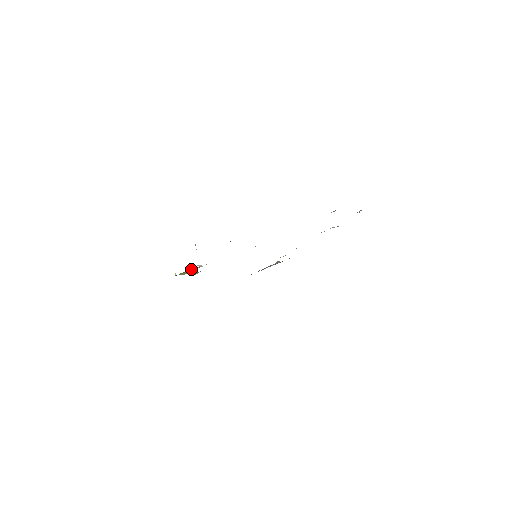
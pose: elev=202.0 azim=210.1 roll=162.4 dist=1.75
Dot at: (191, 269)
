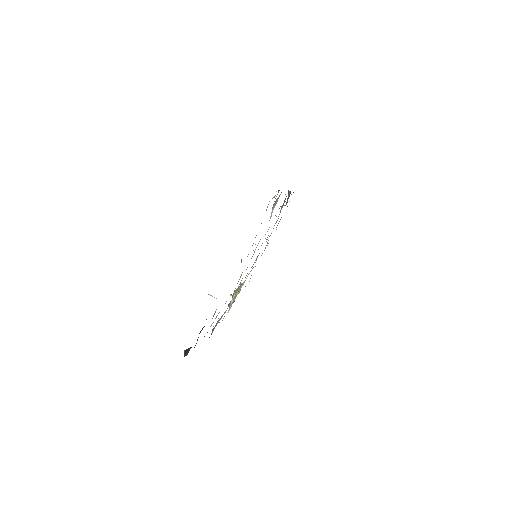
Dot at: occluded
